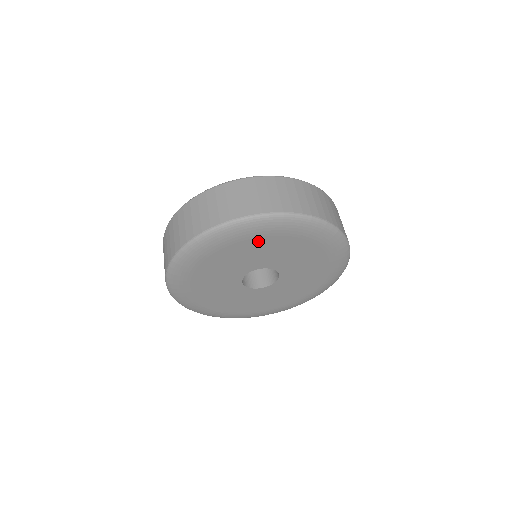
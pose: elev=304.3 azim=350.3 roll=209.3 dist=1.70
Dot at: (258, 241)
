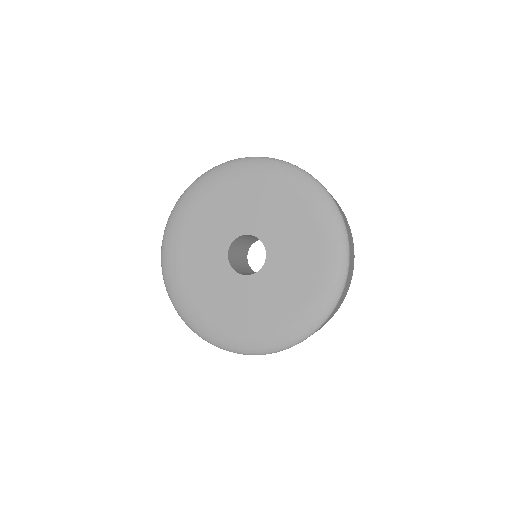
Dot at: (200, 211)
